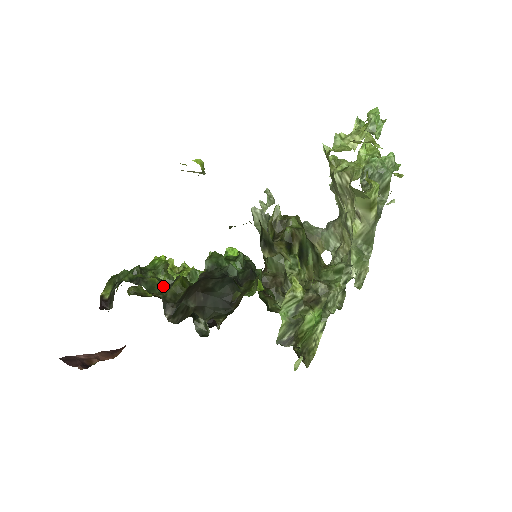
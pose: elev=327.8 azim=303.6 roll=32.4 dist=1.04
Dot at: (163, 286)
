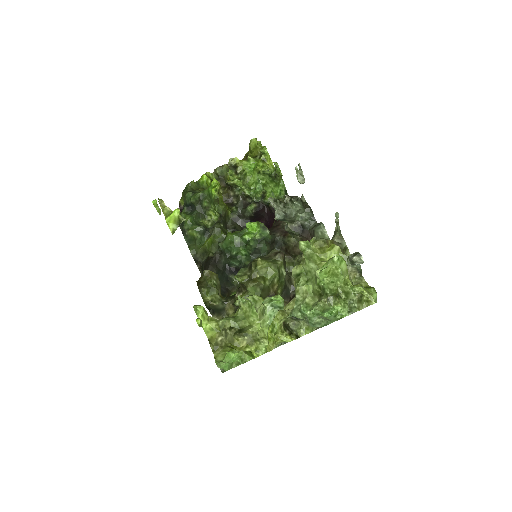
Dot at: (199, 240)
